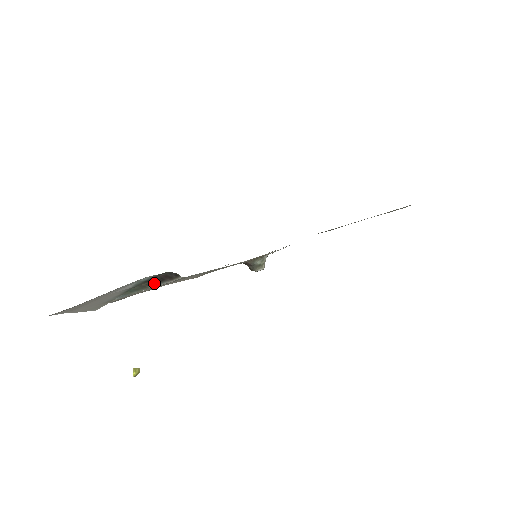
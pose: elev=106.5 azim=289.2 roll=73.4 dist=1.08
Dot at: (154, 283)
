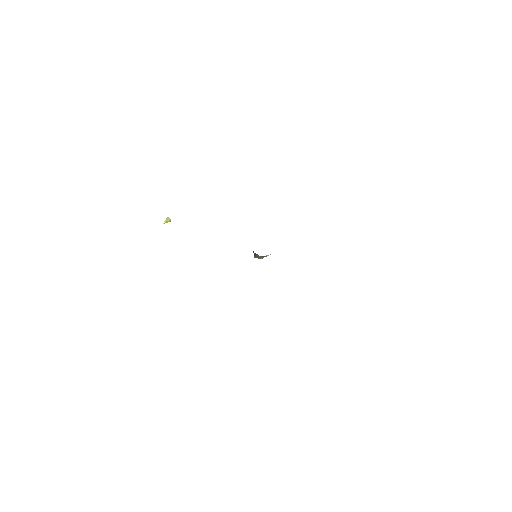
Dot at: occluded
